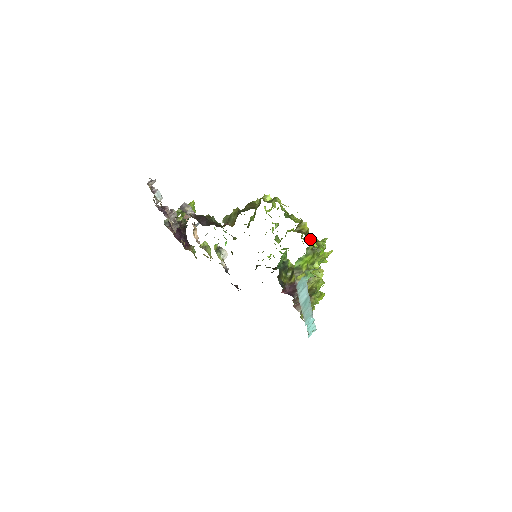
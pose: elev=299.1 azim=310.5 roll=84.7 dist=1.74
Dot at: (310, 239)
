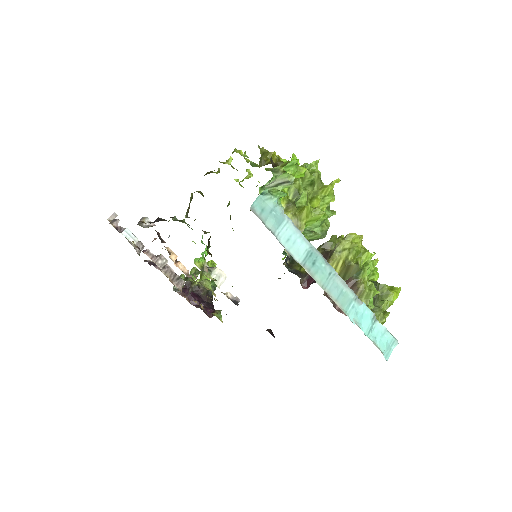
Dot at: occluded
